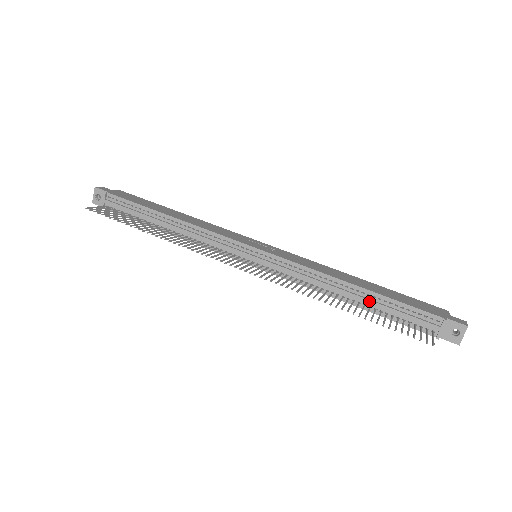
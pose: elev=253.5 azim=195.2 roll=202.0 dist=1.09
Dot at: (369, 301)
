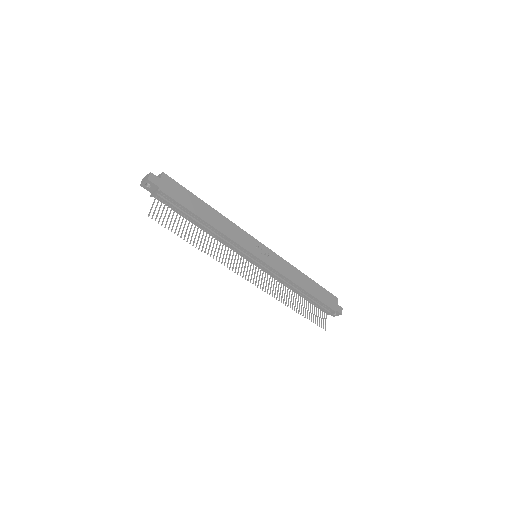
Dot at: (307, 297)
